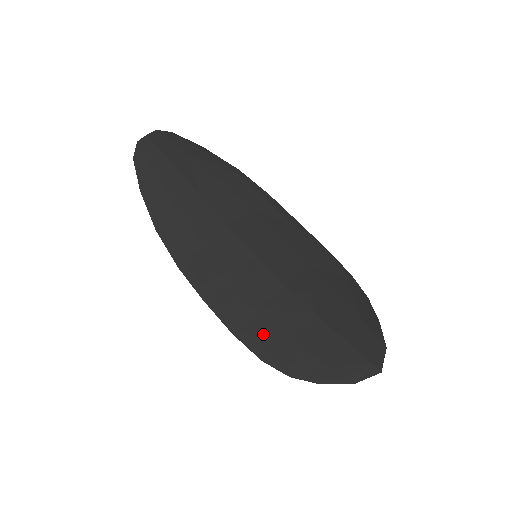
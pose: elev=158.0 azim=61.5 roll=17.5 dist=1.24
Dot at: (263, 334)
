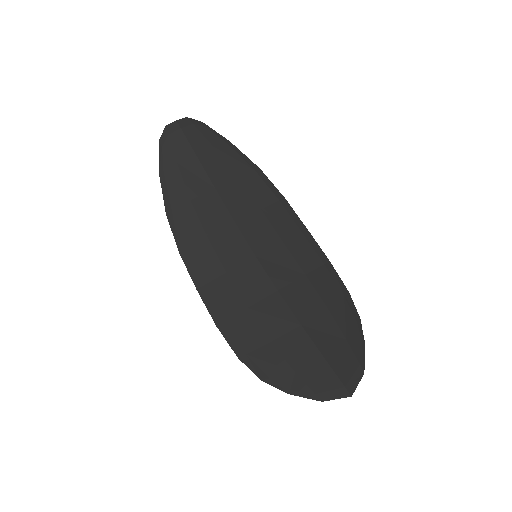
Dot at: (245, 333)
